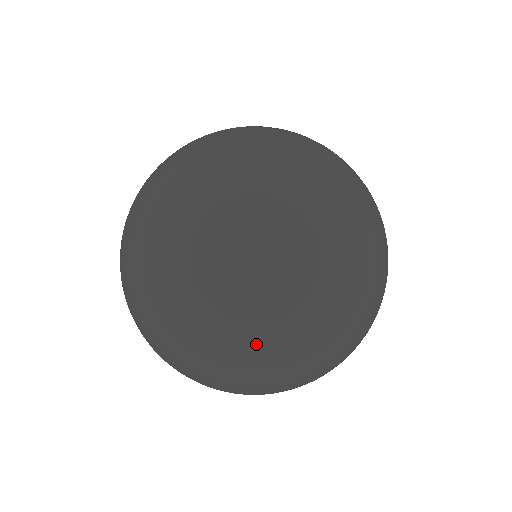
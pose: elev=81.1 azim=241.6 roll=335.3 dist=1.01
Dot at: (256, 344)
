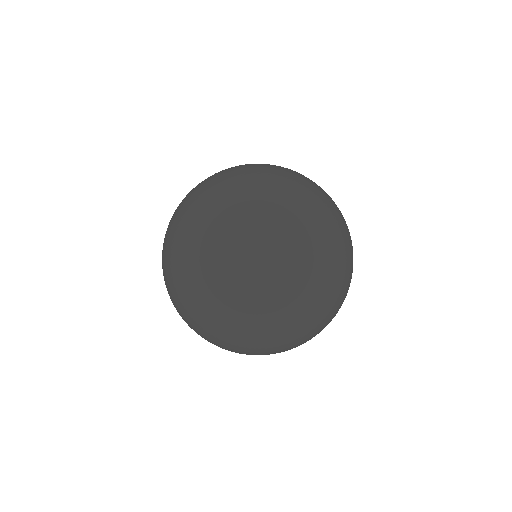
Dot at: (309, 323)
